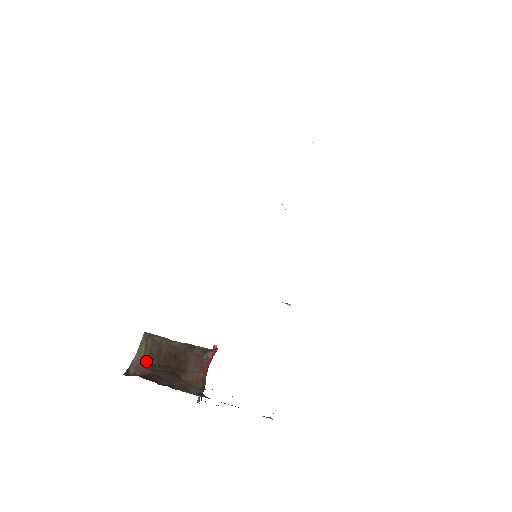
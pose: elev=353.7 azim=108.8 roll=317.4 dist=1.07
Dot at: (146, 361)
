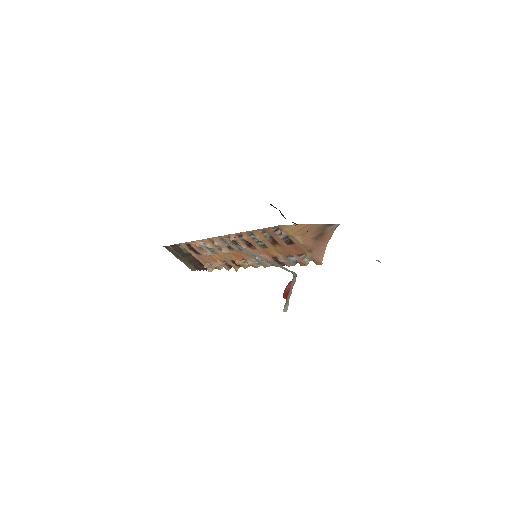
Dot at: occluded
